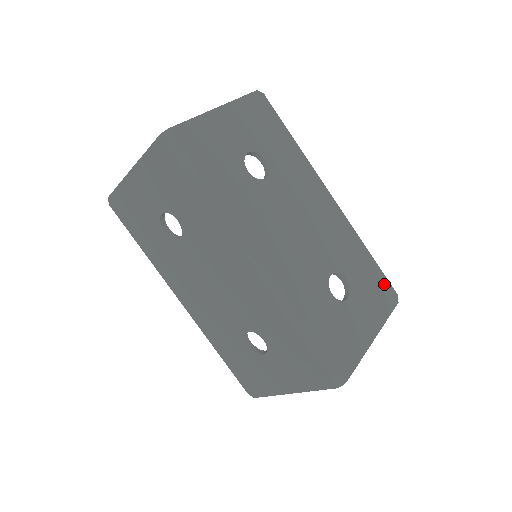
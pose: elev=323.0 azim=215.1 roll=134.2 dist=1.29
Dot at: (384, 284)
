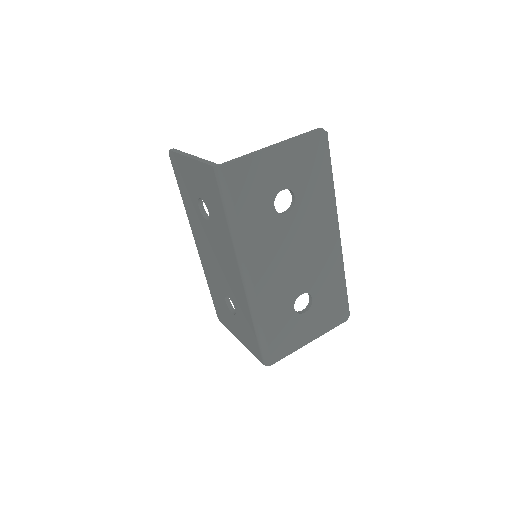
Dot at: (343, 306)
